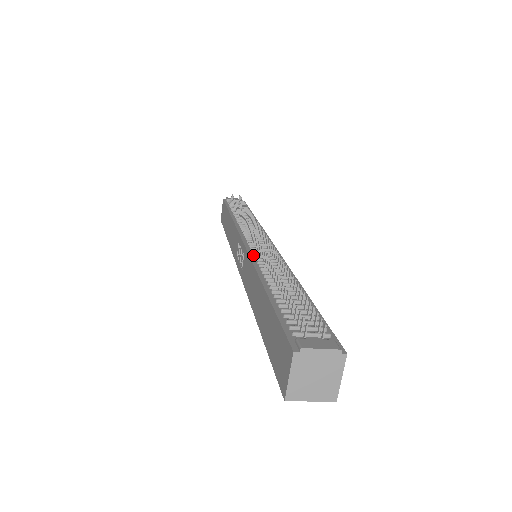
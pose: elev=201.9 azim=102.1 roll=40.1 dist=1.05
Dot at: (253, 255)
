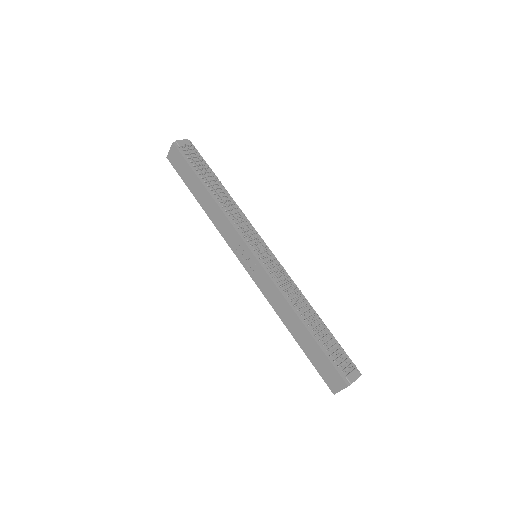
Dot at: (273, 278)
